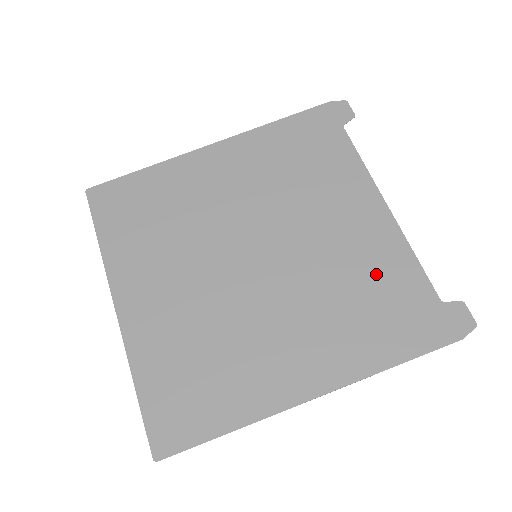
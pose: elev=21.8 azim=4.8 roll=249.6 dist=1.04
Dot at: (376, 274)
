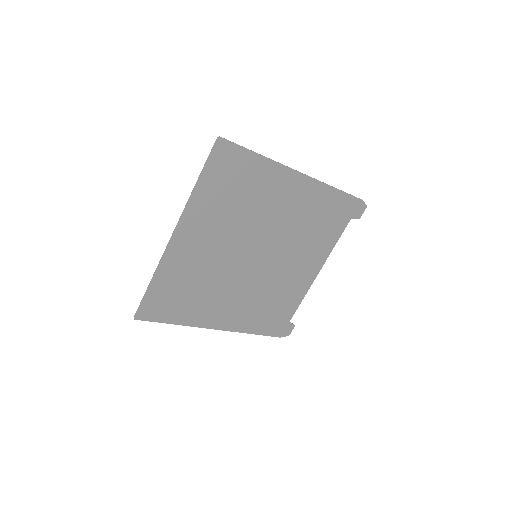
Dot at: (285, 297)
